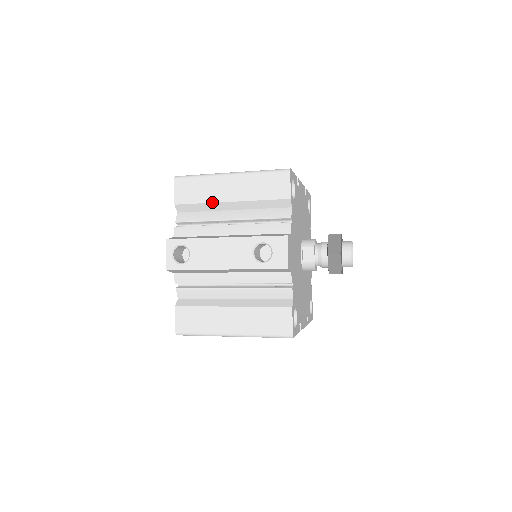
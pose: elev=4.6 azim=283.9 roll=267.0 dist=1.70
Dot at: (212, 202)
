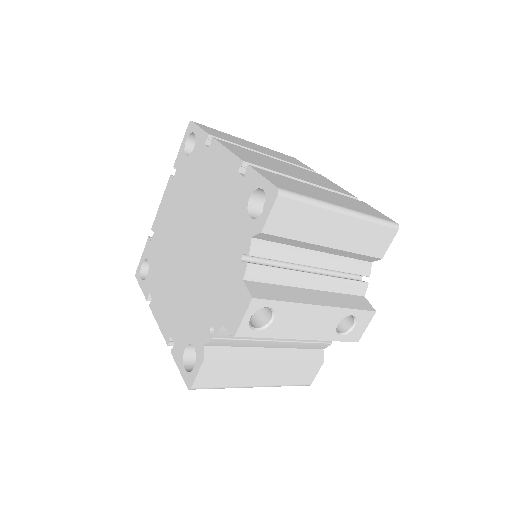
Dot at: (309, 242)
